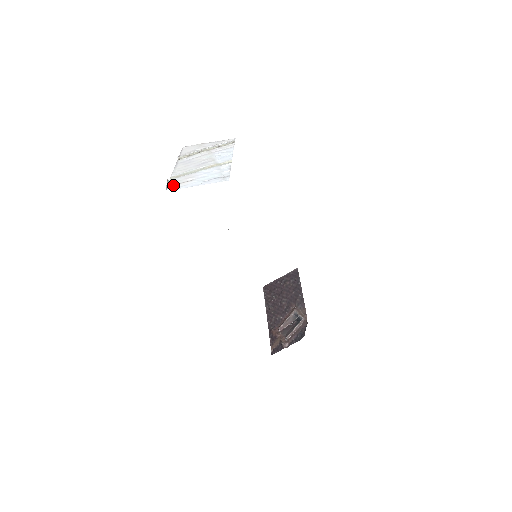
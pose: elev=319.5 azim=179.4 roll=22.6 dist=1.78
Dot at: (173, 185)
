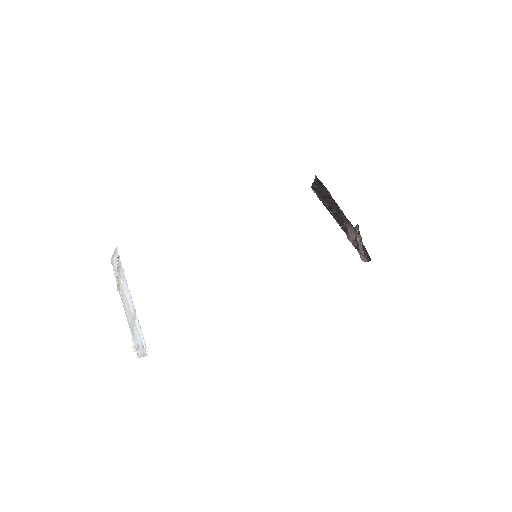
Dot at: (137, 350)
